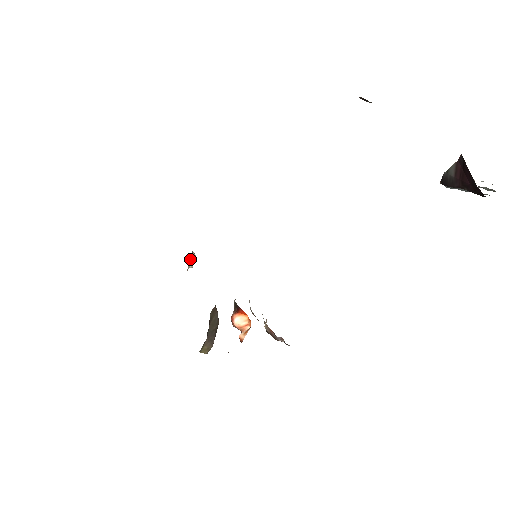
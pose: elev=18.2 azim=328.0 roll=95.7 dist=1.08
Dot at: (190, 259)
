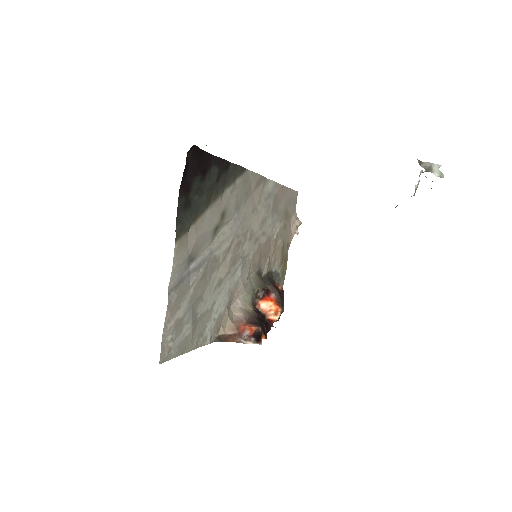
Dot at: (293, 227)
